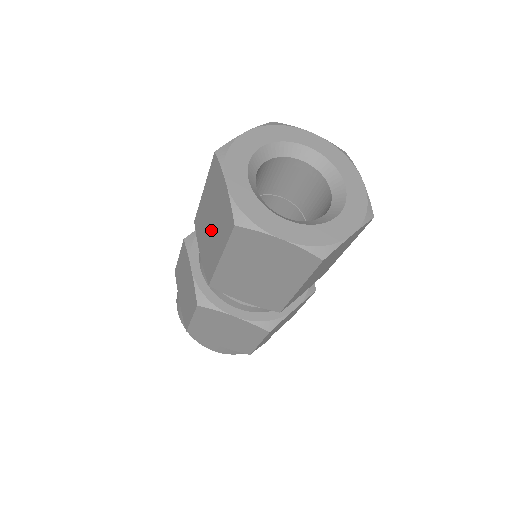
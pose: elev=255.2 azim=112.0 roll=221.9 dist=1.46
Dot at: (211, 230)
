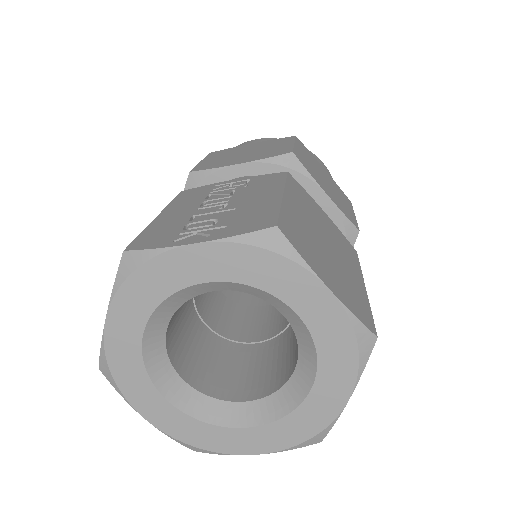
Dot at: occluded
